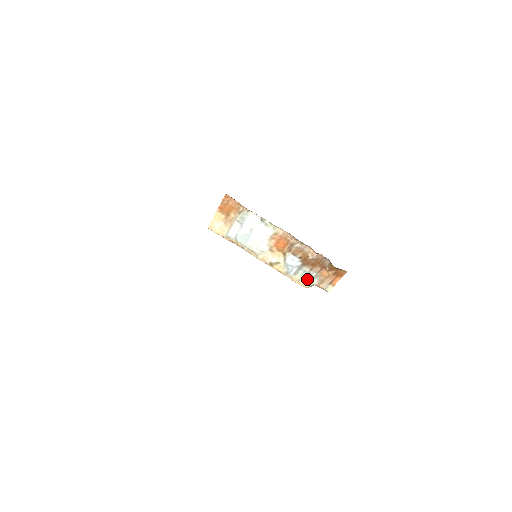
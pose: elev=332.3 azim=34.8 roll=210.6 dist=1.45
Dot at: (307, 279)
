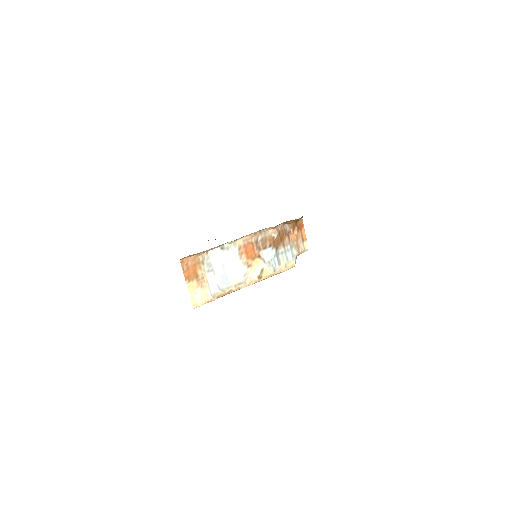
Dot at: (289, 257)
